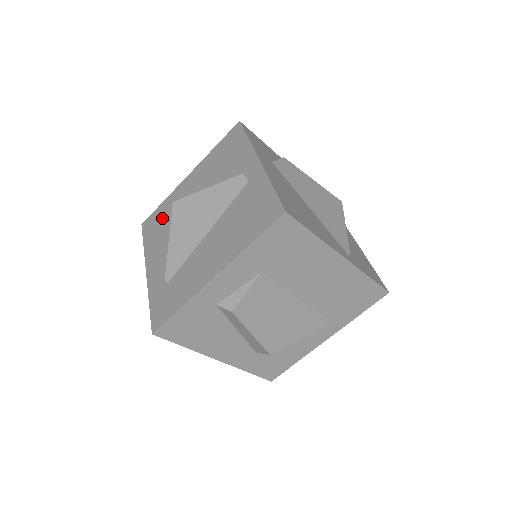
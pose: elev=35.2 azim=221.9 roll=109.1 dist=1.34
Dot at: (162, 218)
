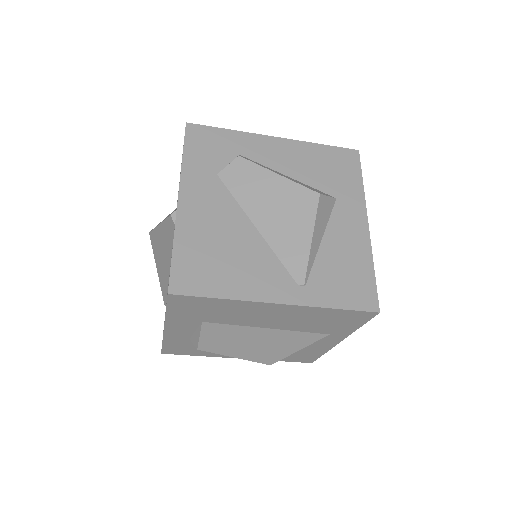
Dot at: occluded
